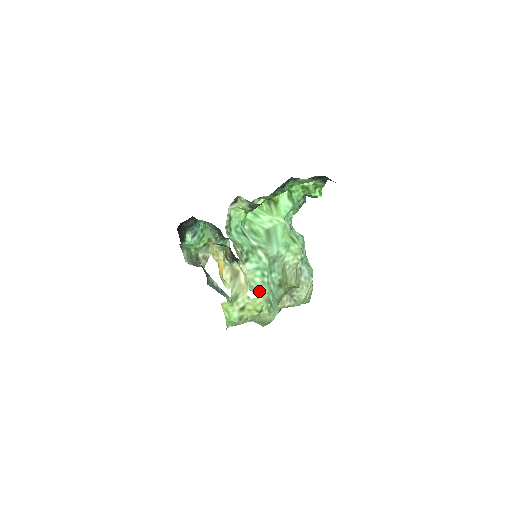
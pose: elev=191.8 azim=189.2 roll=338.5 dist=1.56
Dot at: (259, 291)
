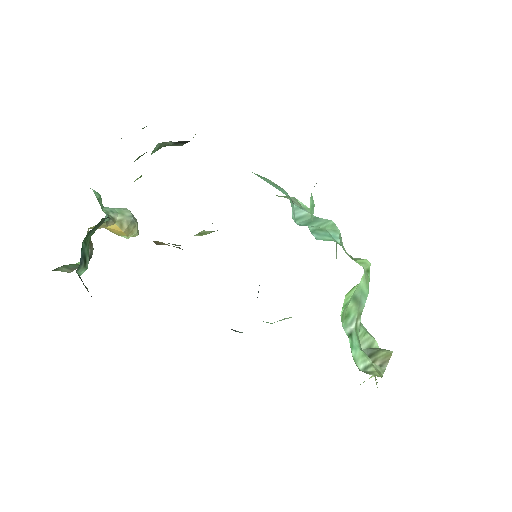
Dot at: (360, 339)
